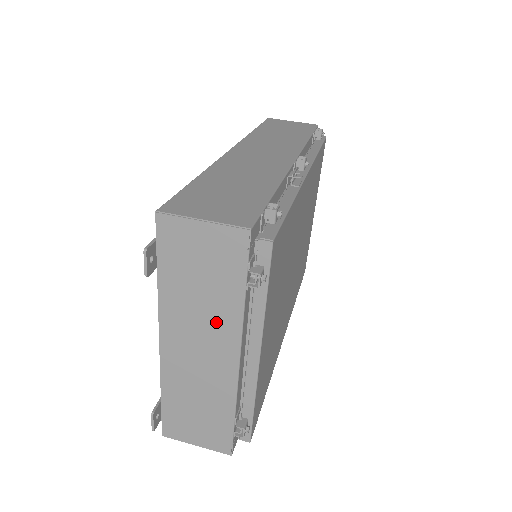
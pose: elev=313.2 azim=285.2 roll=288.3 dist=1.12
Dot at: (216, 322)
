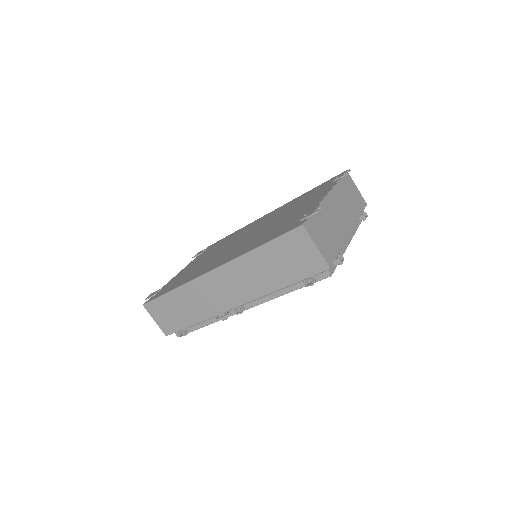
Dot at: occluded
